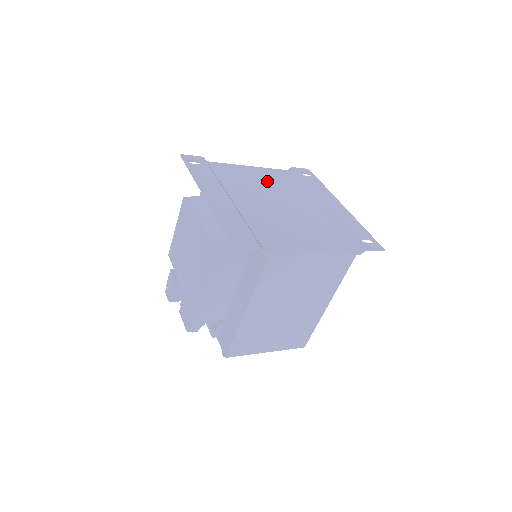
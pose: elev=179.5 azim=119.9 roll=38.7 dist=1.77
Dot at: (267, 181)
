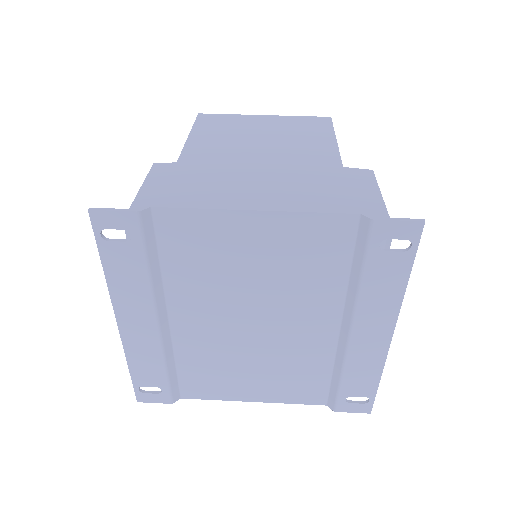
Dot at: (271, 263)
